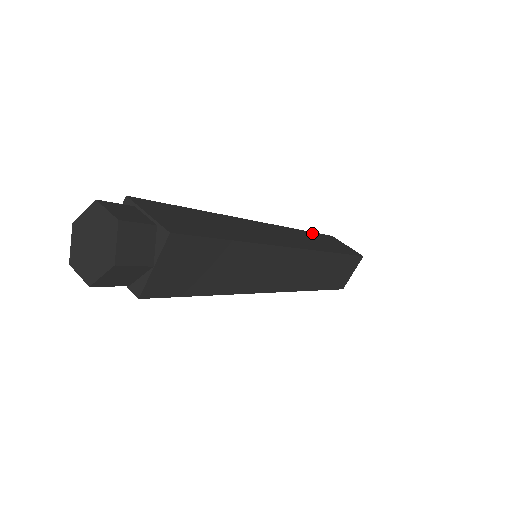
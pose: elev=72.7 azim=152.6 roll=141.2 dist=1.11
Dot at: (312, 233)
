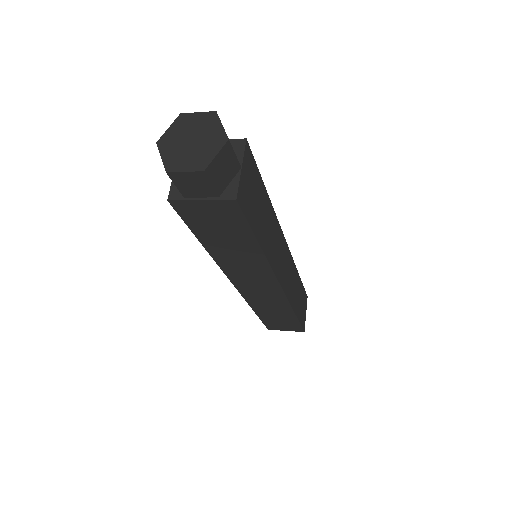
Dot at: occluded
